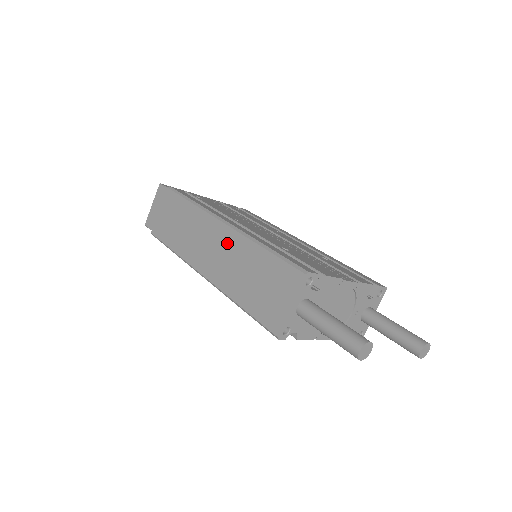
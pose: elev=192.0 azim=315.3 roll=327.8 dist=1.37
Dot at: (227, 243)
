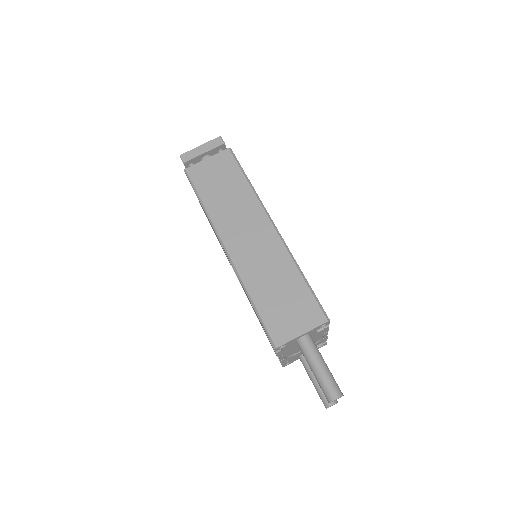
Dot at: (268, 245)
